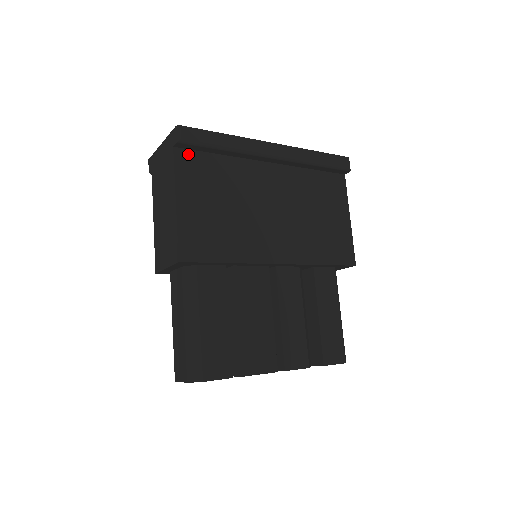
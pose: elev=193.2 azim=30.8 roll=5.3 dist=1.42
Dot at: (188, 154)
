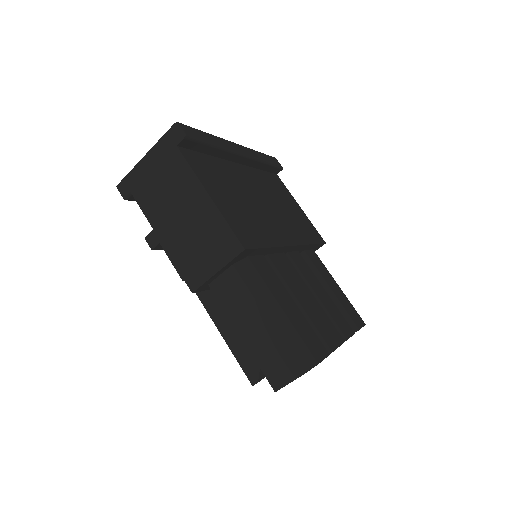
Dot at: (189, 153)
